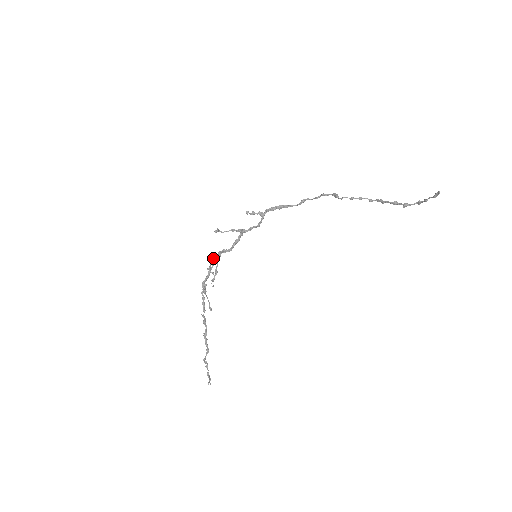
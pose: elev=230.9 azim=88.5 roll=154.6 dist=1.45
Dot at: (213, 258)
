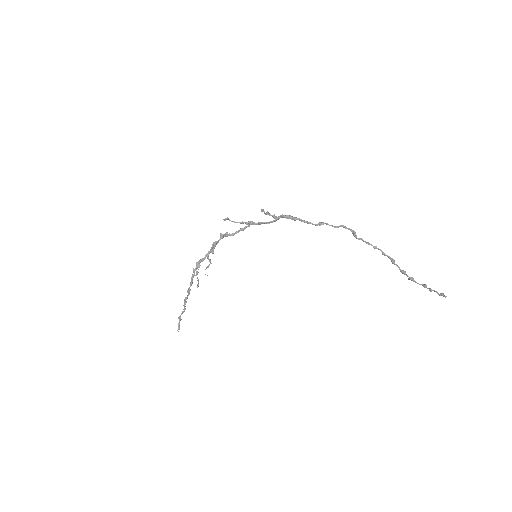
Dot at: (214, 244)
